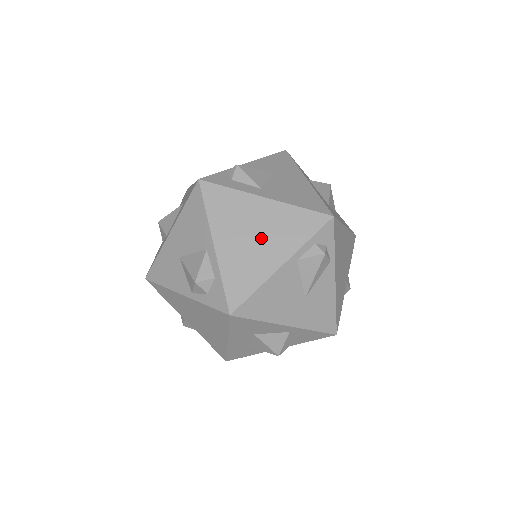
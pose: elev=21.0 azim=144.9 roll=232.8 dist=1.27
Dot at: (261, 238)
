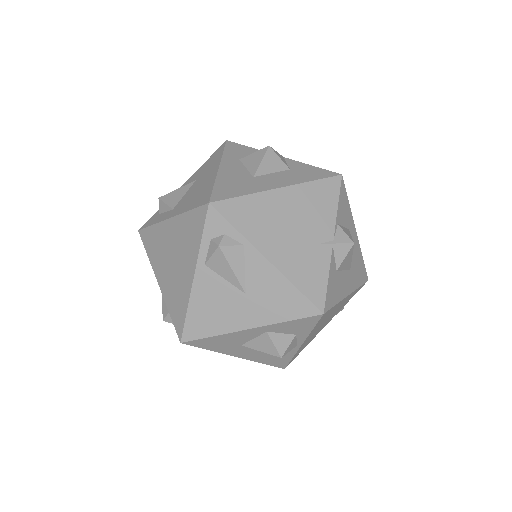
Dot at: (177, 259)
